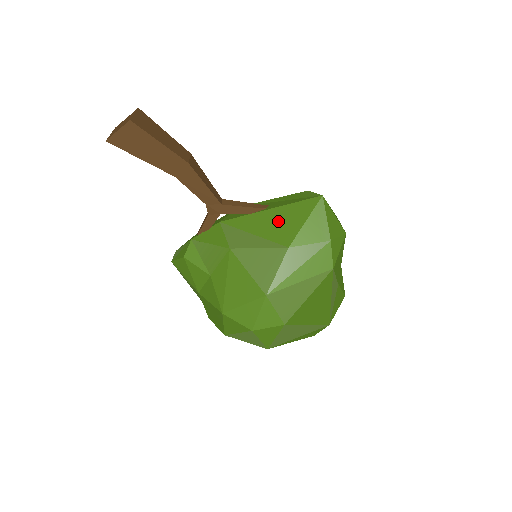
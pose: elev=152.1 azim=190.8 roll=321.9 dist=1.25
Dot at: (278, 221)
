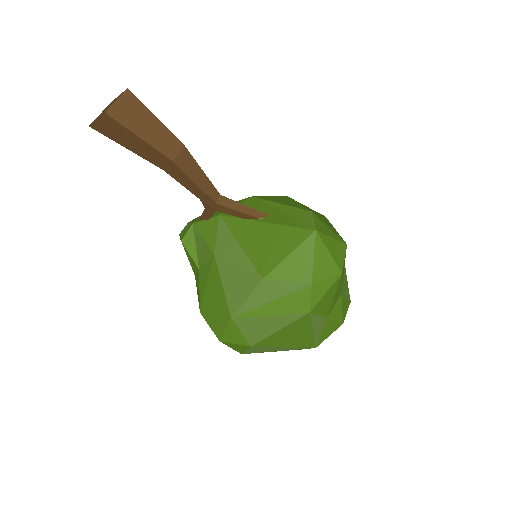
Dot at: (265, 241)
